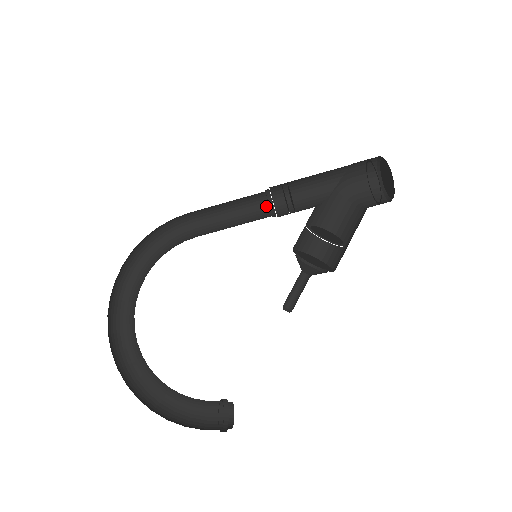
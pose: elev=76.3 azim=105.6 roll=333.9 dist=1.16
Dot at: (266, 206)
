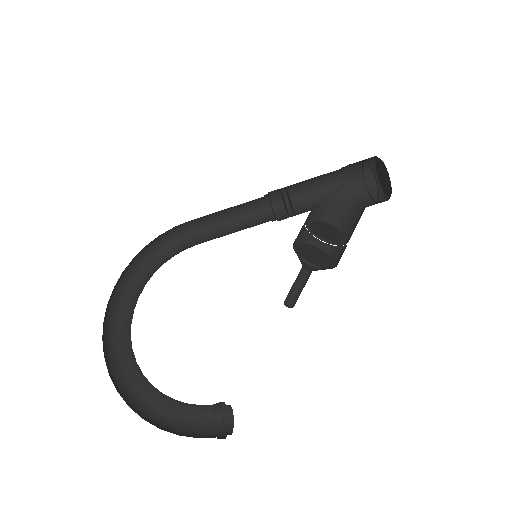
Dot at: (266, 214)
